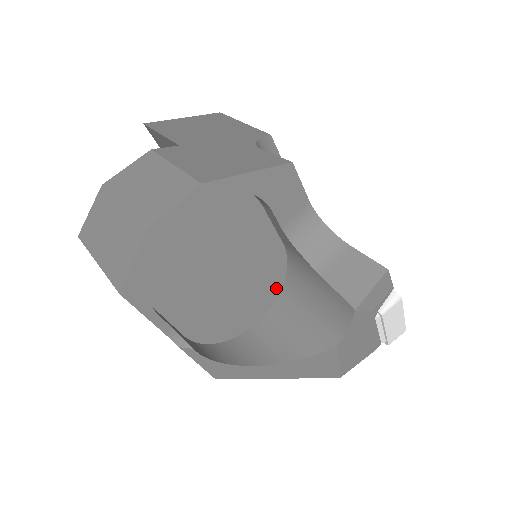
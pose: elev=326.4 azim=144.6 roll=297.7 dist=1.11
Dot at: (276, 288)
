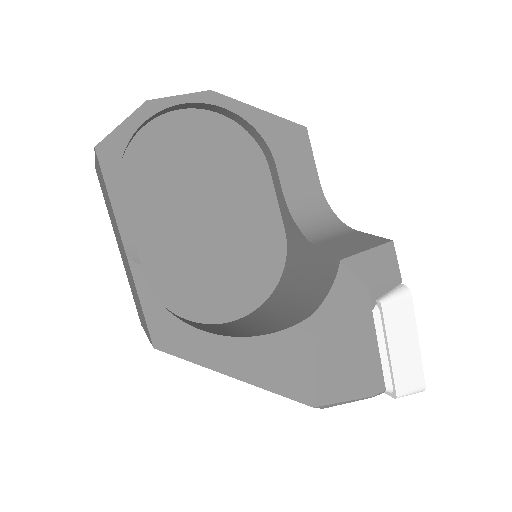
Dot at: (266, 287)
